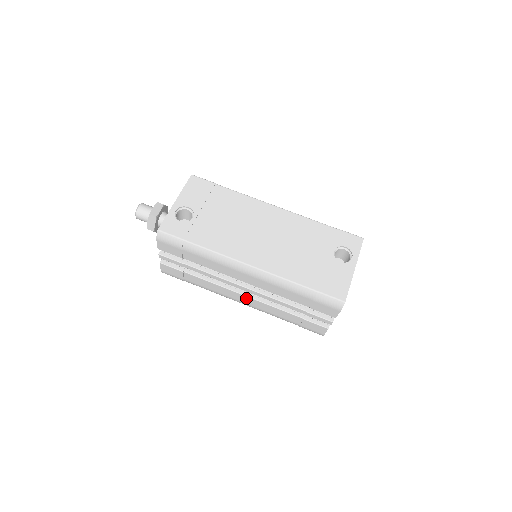
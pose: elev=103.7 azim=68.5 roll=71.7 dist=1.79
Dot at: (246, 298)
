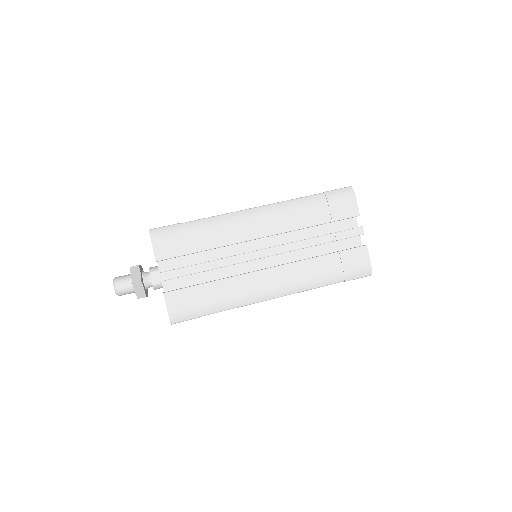
Dot at: (274, 272)
